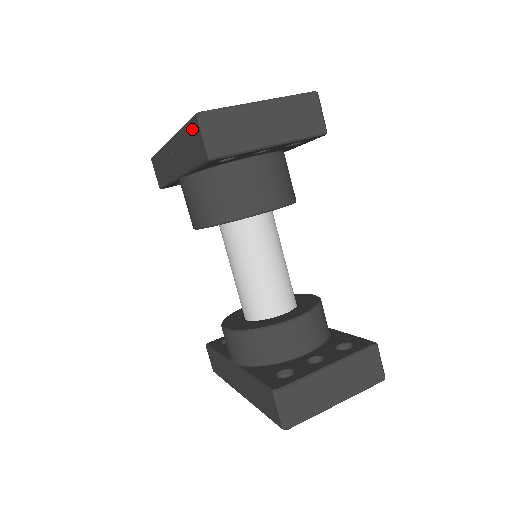
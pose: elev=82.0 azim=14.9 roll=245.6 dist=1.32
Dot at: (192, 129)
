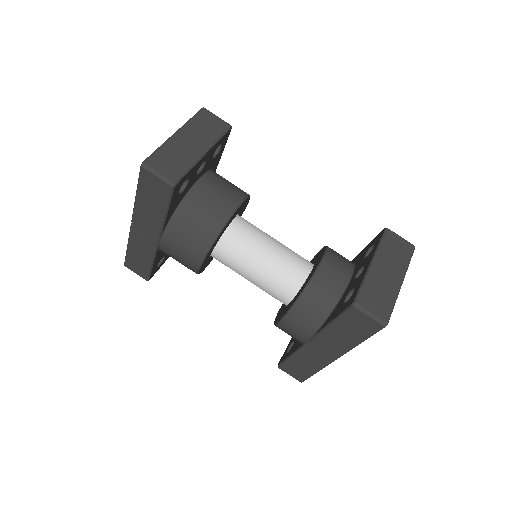
Dot at: (145, 183)
